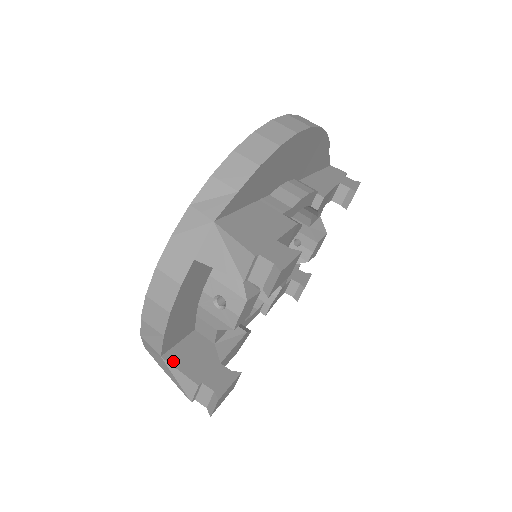
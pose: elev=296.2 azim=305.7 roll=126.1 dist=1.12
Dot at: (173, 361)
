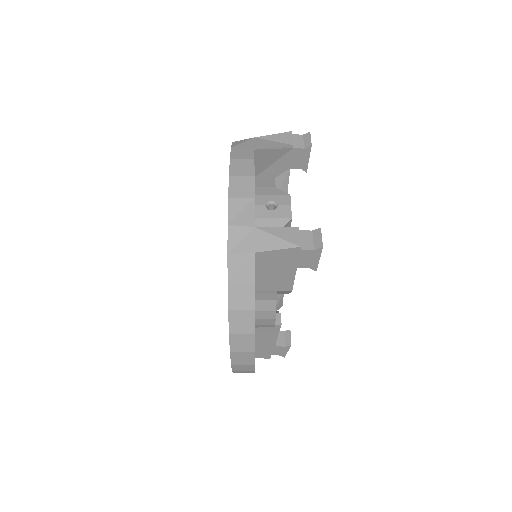
Dot at: (265, 230)
